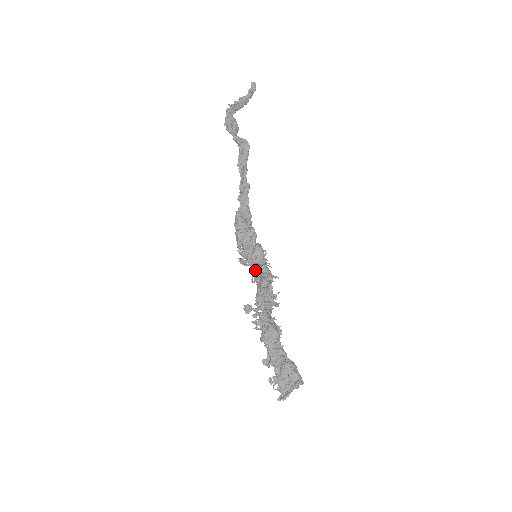
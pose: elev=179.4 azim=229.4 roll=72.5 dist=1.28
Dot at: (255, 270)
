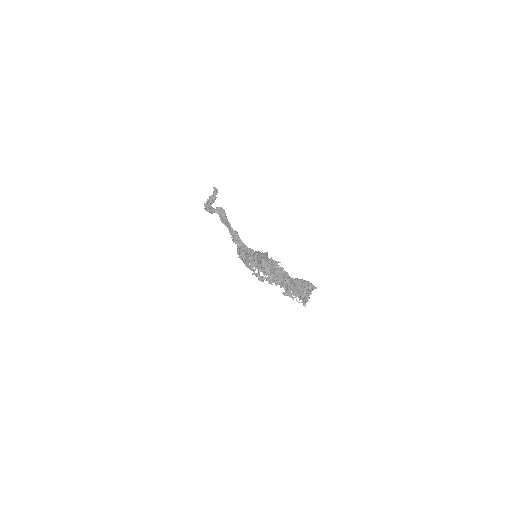
Dot at: (258, 261)
